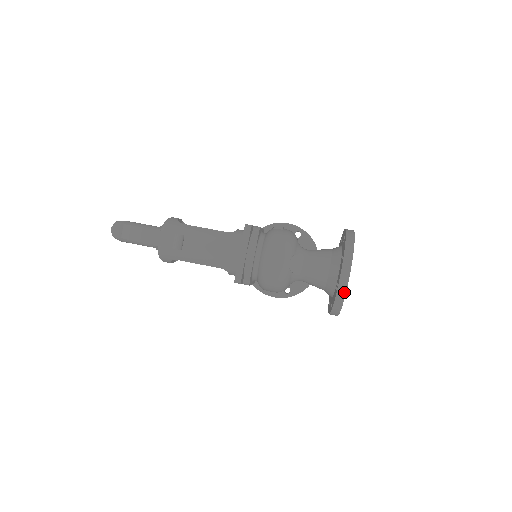
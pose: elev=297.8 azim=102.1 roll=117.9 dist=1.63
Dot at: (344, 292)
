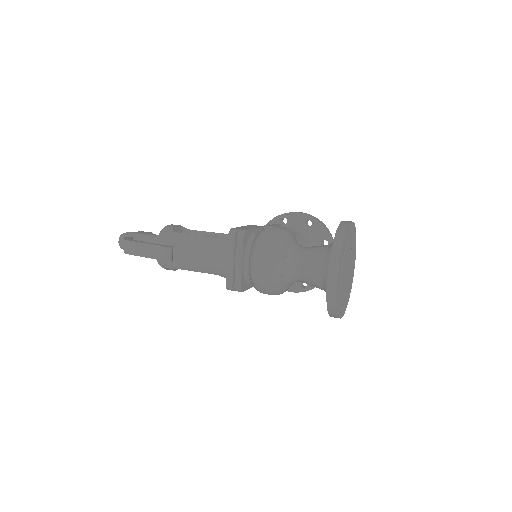
Dot at: (334, 298)
